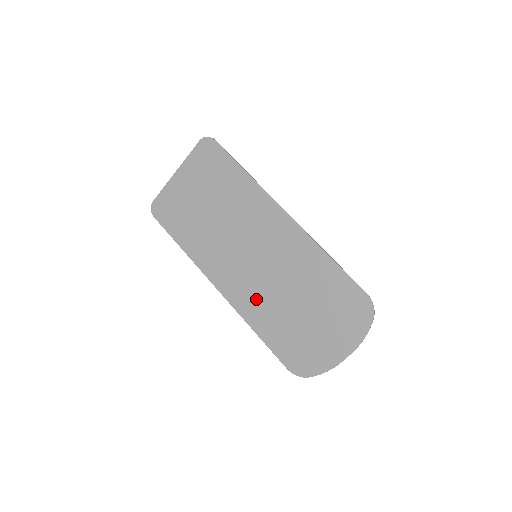
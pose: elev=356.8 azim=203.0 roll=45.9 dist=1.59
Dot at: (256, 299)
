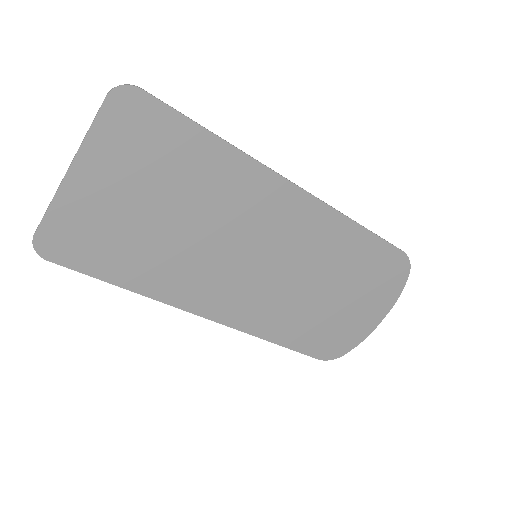
Dot at: (270, 308)
